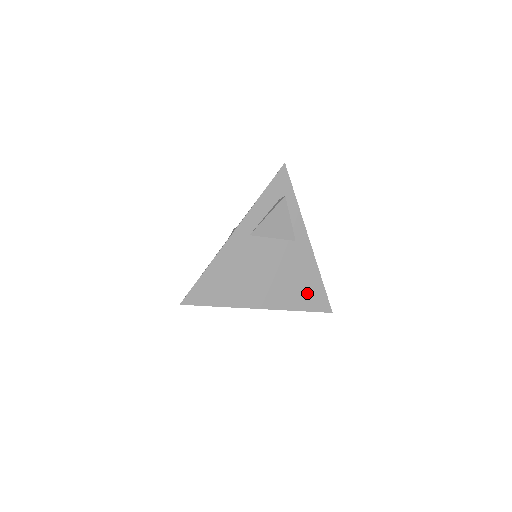
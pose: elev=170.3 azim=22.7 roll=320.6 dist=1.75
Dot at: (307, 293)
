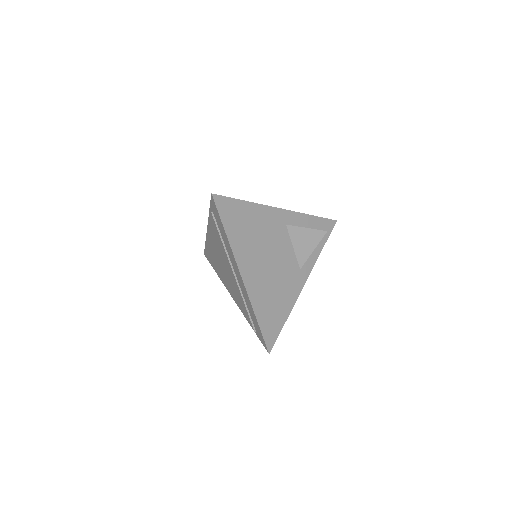
Dot at: (272, 313)
